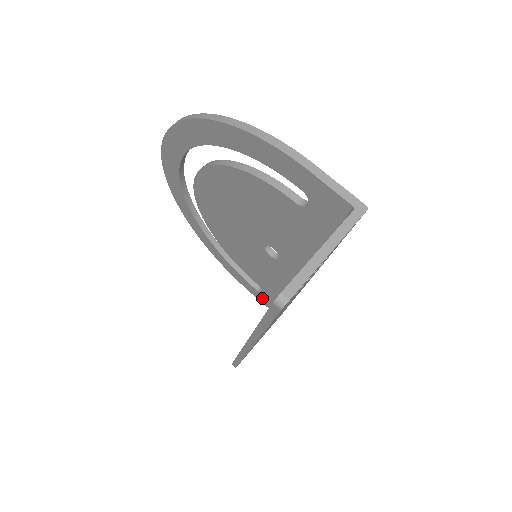
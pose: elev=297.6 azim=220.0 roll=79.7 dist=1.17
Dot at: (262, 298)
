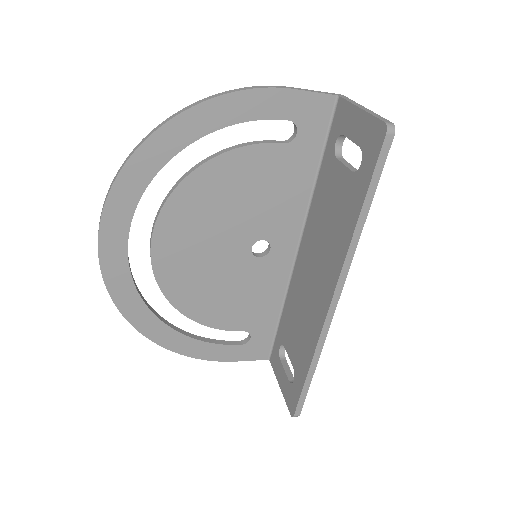
Dot at: (251, 351)
